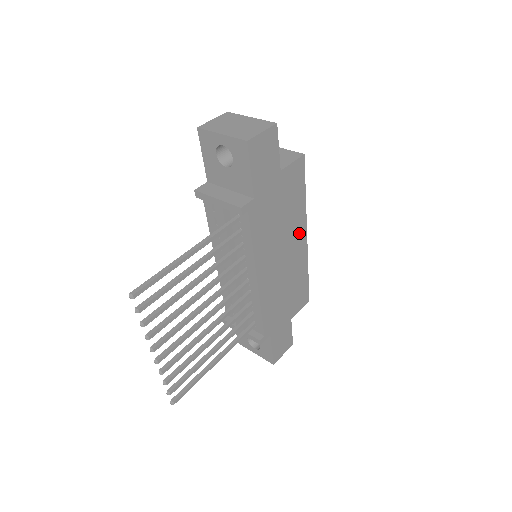
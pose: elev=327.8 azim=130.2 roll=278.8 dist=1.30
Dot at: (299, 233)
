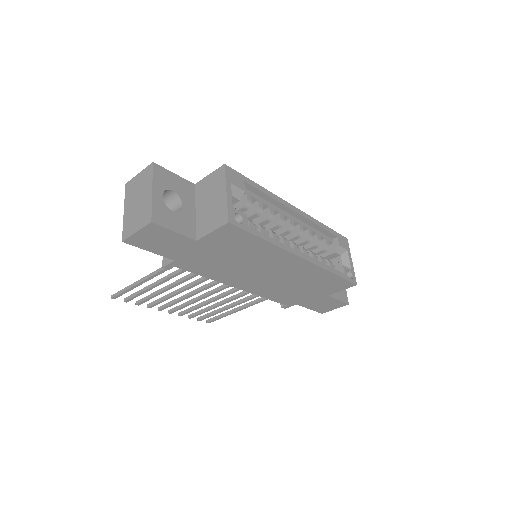
Dot at: (283, 259)
